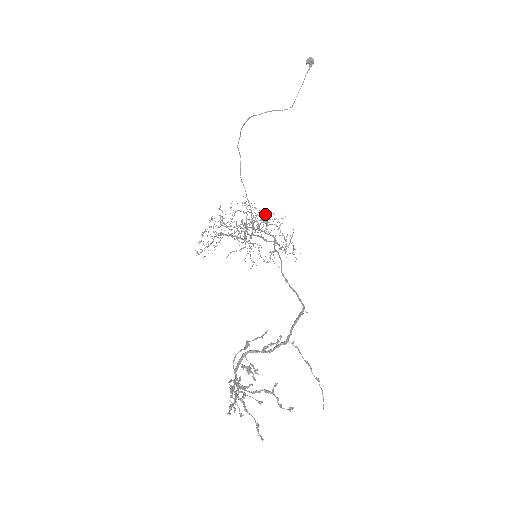
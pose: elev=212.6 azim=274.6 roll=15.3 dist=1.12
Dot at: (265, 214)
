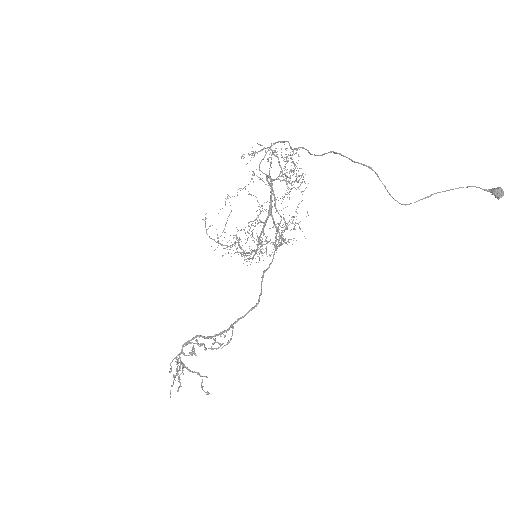
Dot at: occluded
